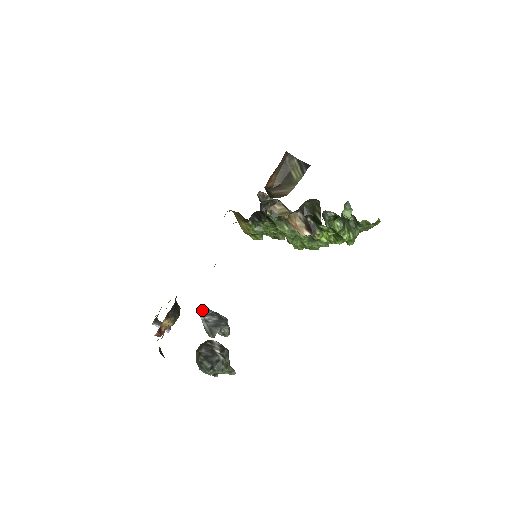
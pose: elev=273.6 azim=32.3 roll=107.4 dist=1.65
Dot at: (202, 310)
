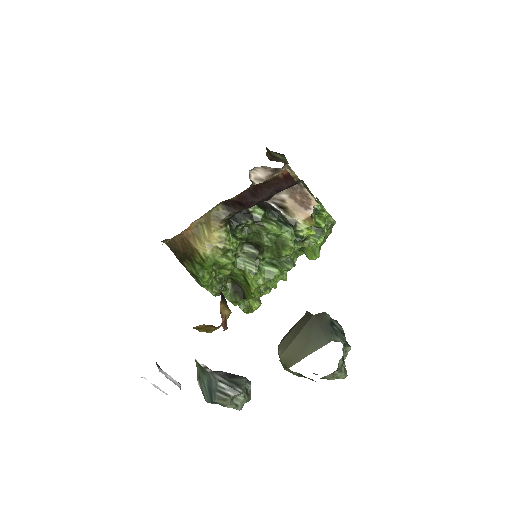
Dot at: (196, 366)
